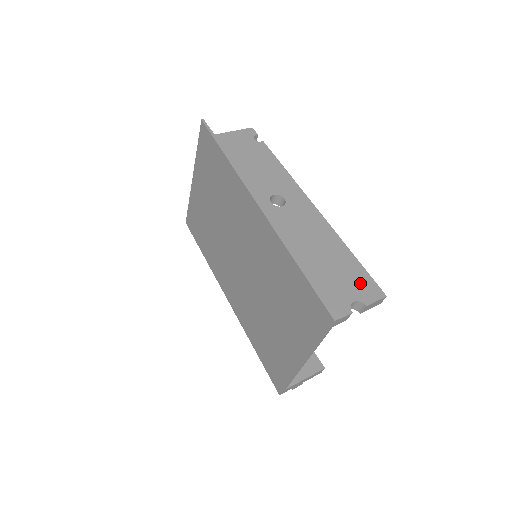
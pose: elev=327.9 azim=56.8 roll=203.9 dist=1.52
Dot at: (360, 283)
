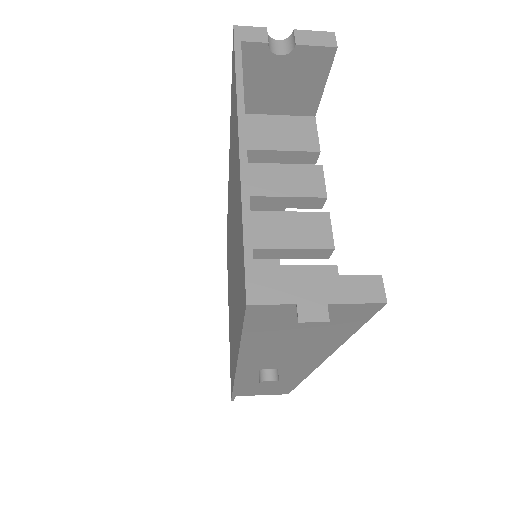
Dot at: occluded
